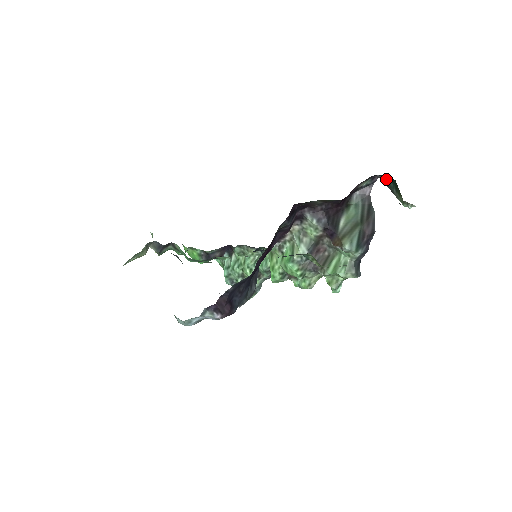
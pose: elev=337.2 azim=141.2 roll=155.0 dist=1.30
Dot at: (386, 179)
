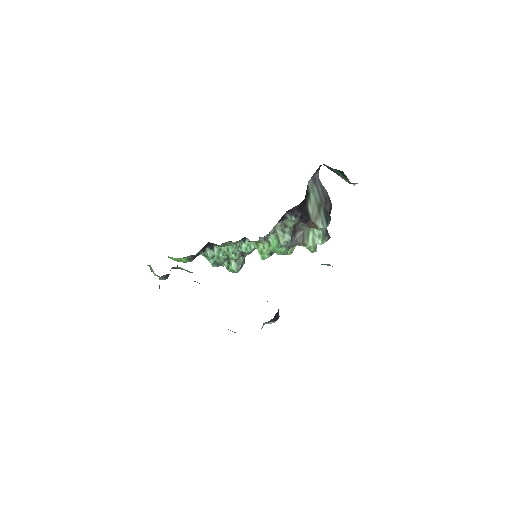
Dot at: (332, 168)
